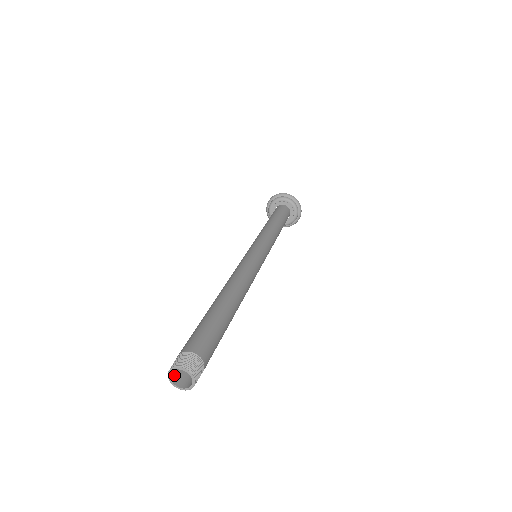
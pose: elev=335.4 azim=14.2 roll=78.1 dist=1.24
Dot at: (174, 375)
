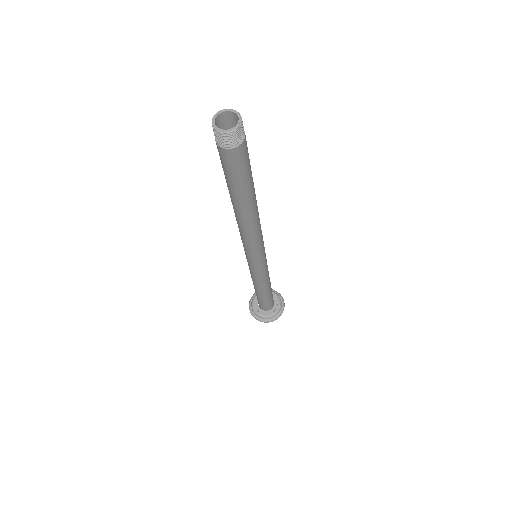
Dot at: (224, 135)
